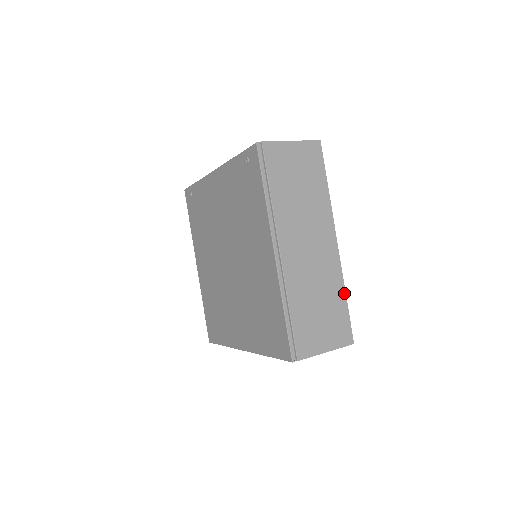
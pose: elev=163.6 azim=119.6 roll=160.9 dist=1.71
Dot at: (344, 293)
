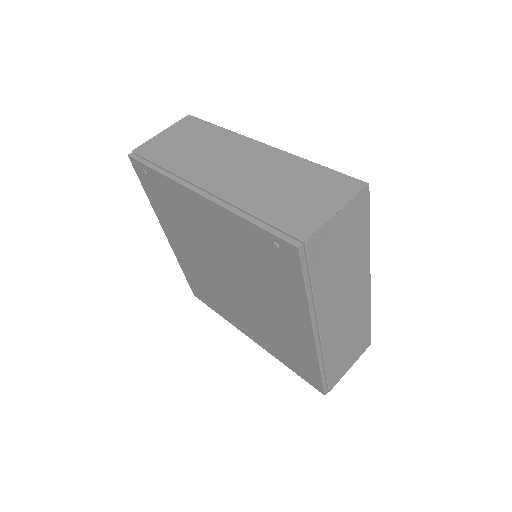
Dot at: (370, 316)
